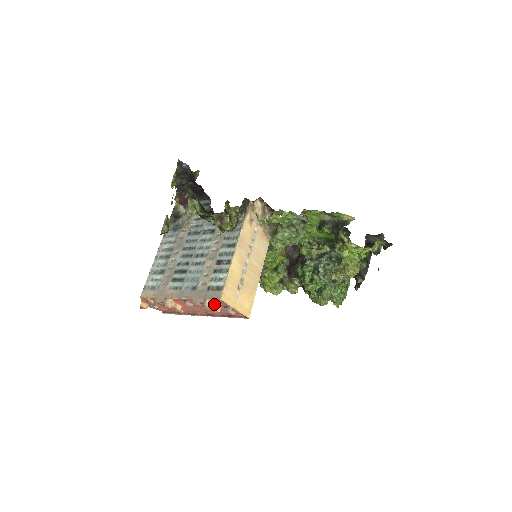
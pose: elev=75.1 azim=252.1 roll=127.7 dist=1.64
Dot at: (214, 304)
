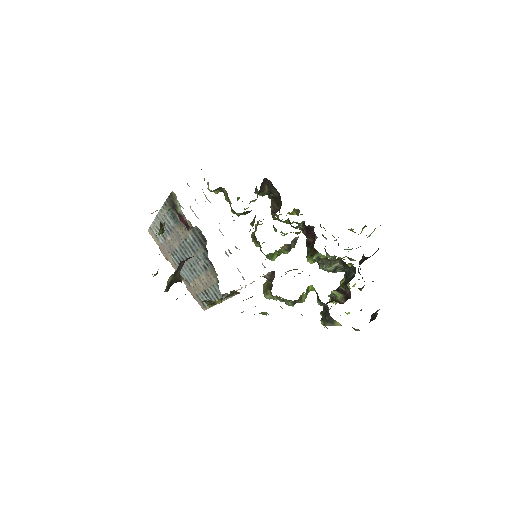
Dot at: occluded
